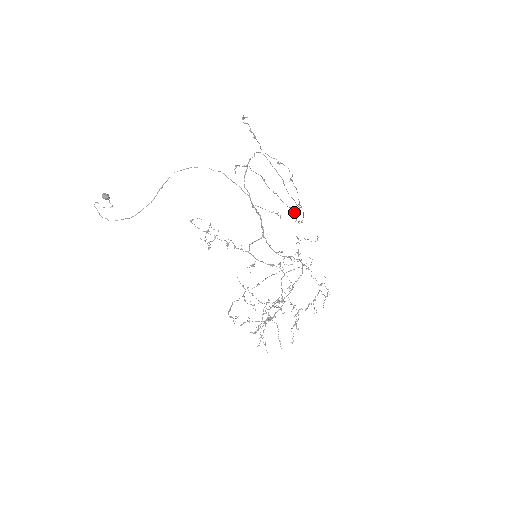
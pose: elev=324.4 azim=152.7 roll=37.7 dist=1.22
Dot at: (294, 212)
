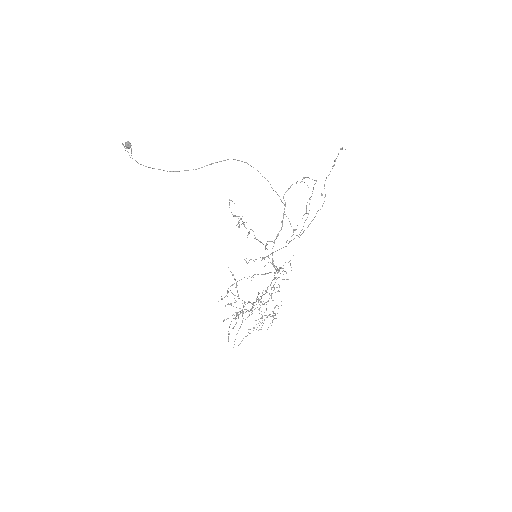
Dot at: occluded
